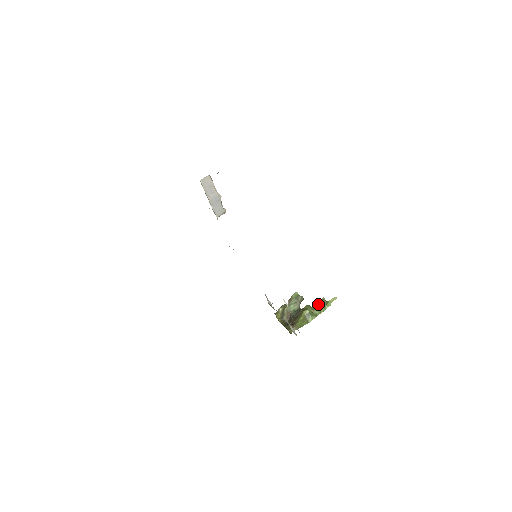
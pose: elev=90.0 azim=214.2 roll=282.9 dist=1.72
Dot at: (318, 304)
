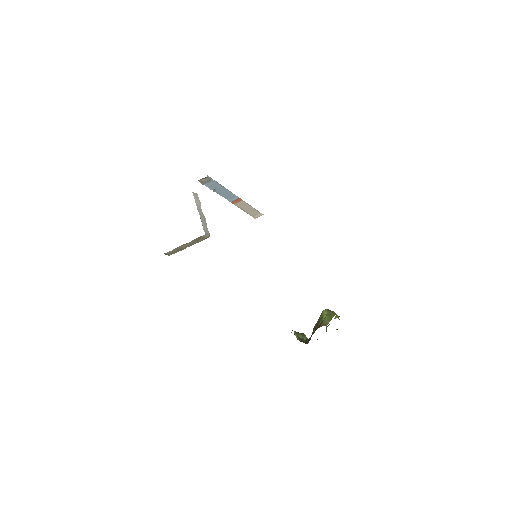
Dot at: (327, 326)
